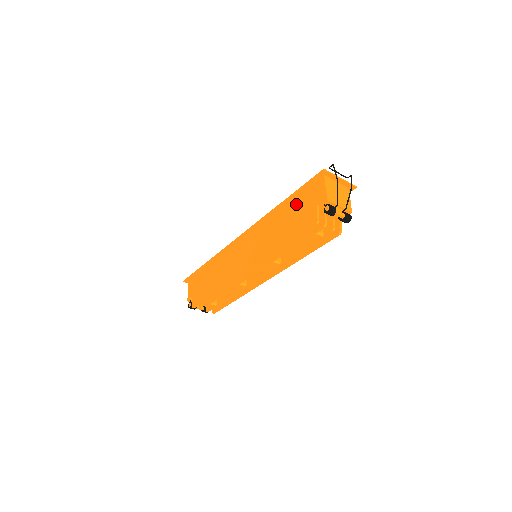
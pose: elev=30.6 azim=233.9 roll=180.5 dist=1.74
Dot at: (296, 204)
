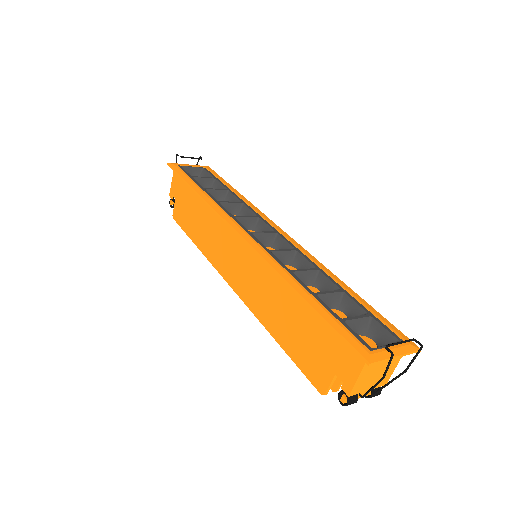
Dot at: (316, 322)
